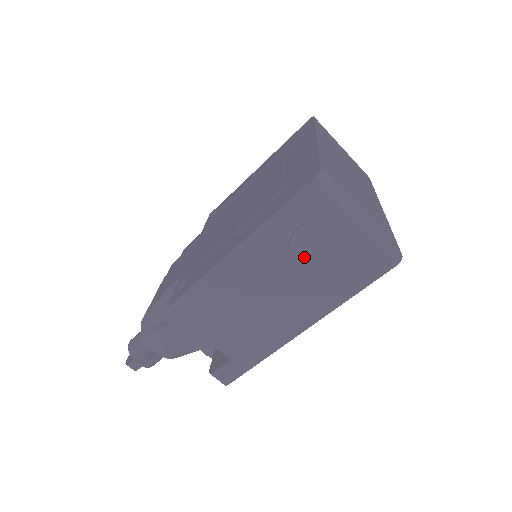
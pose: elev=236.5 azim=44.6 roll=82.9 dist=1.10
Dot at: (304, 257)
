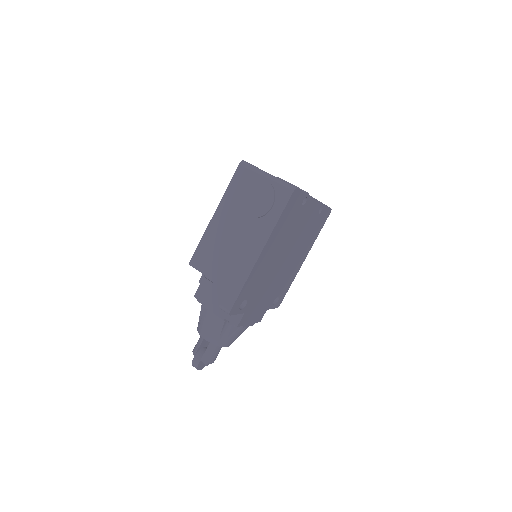
Dot at: (246, 204)
